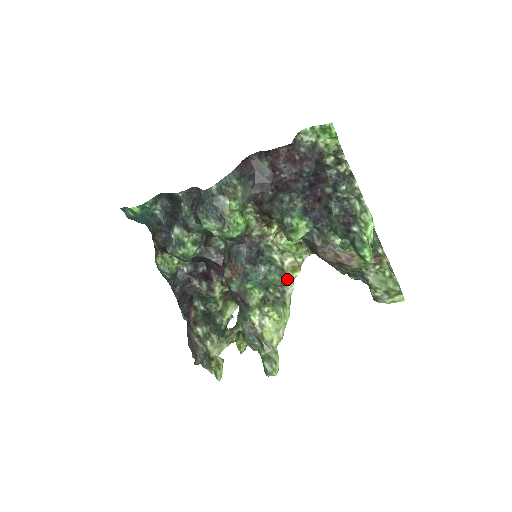
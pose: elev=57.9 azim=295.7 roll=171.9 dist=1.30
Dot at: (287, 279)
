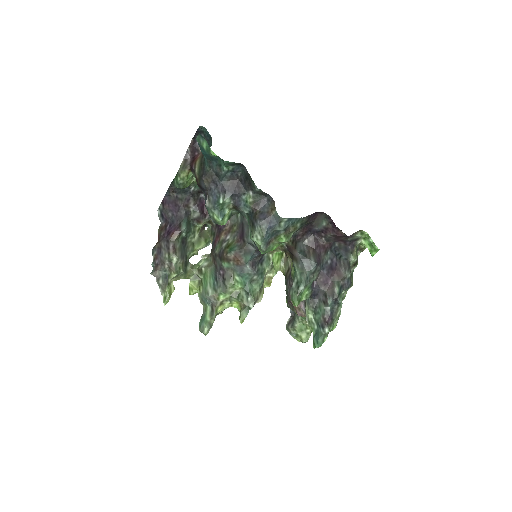
Dot at: (262, 294)
